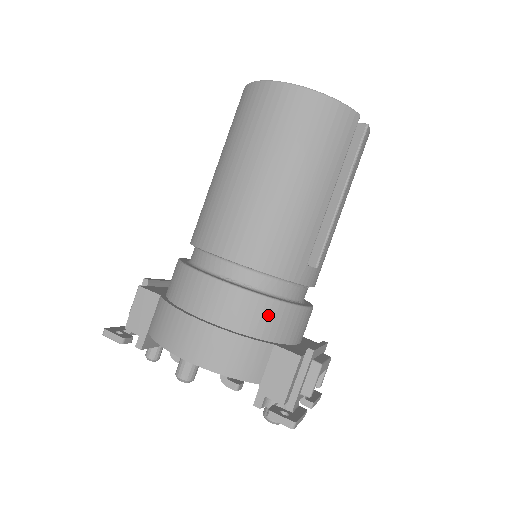
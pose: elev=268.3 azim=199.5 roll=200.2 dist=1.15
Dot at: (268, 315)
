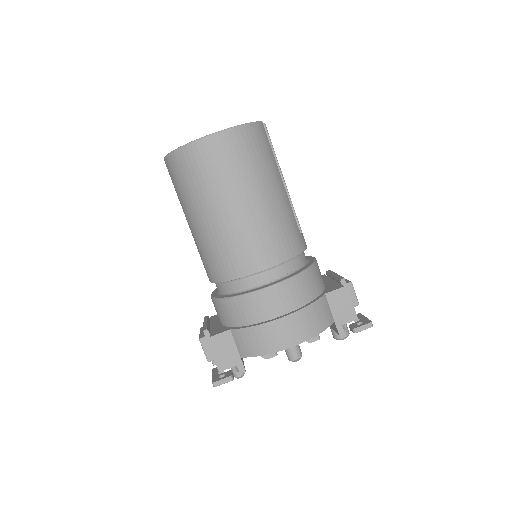
Dot at: (310, 281)
